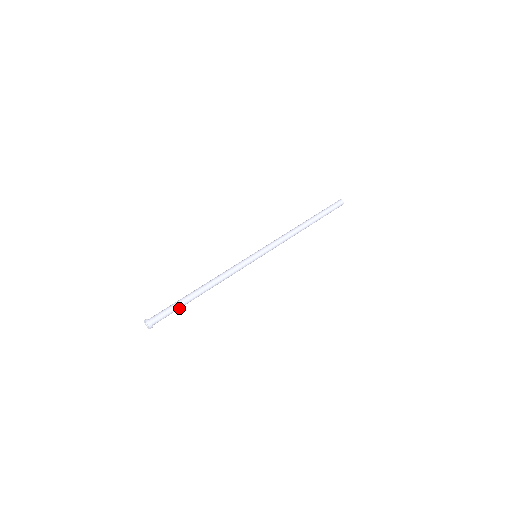
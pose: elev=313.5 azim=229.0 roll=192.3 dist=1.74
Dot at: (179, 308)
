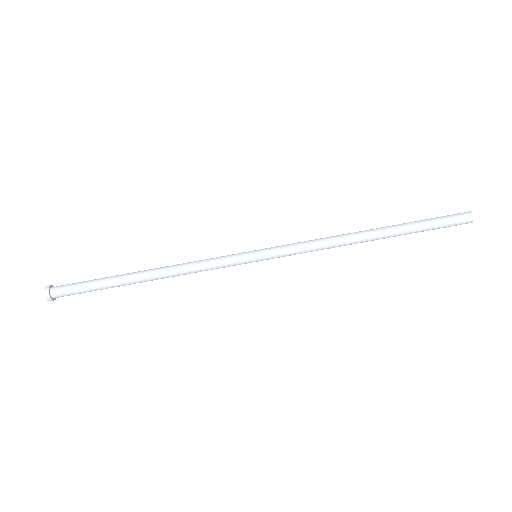
Dot at: (101, 288)
